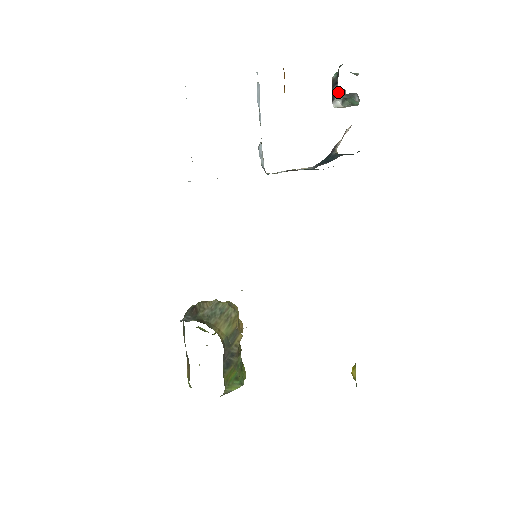
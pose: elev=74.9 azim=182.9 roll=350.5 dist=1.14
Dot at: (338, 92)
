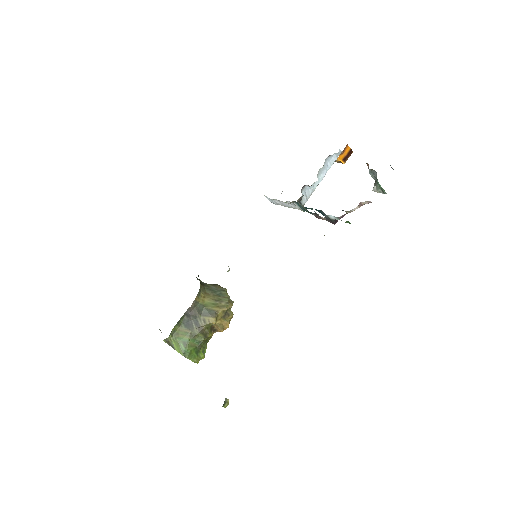
Dot at: (369, 170)
